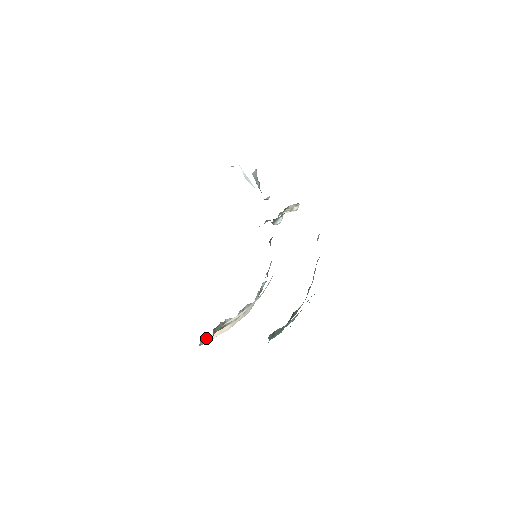
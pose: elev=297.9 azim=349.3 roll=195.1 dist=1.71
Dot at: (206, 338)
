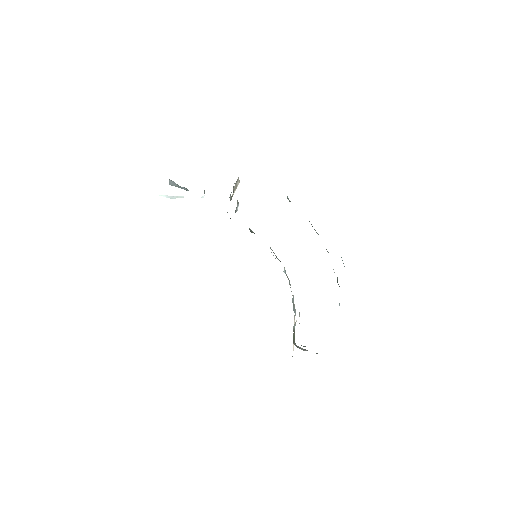
Dot at: occluded
